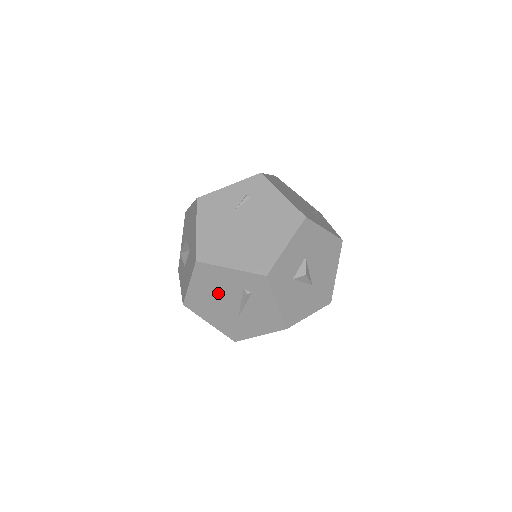
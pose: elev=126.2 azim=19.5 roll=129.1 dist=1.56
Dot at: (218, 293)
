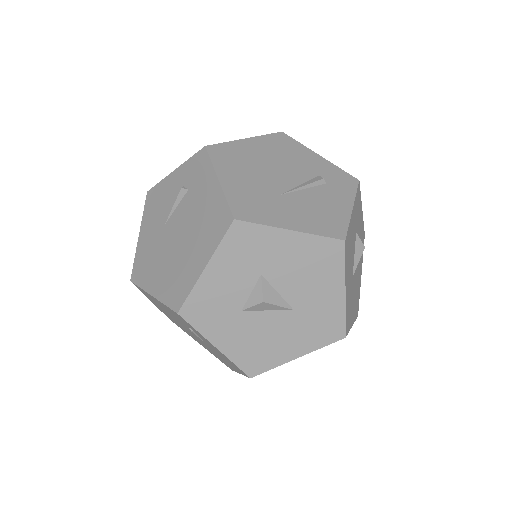
Dot at: (278, 163)
